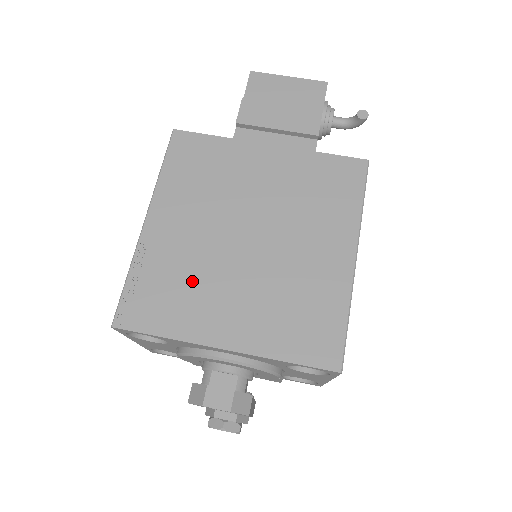
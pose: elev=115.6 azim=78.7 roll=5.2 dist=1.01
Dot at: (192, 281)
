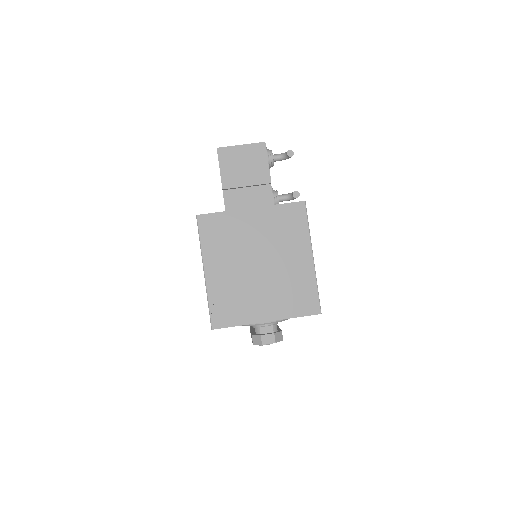
Dot at: (240, 295)
